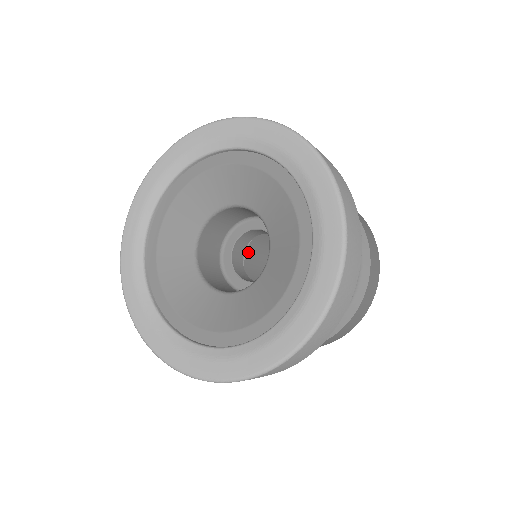
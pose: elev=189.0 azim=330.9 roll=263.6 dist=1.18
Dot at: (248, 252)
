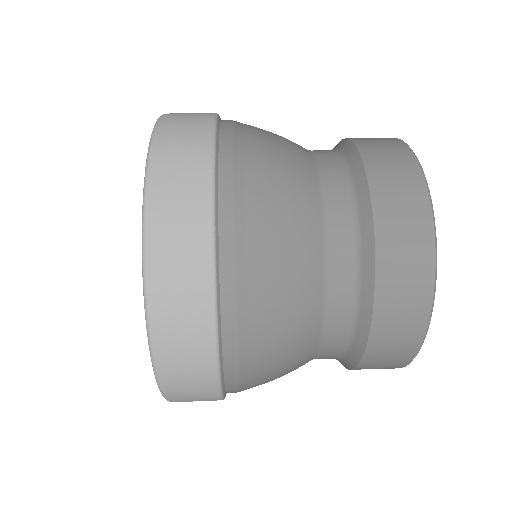
Dot at: occluded
